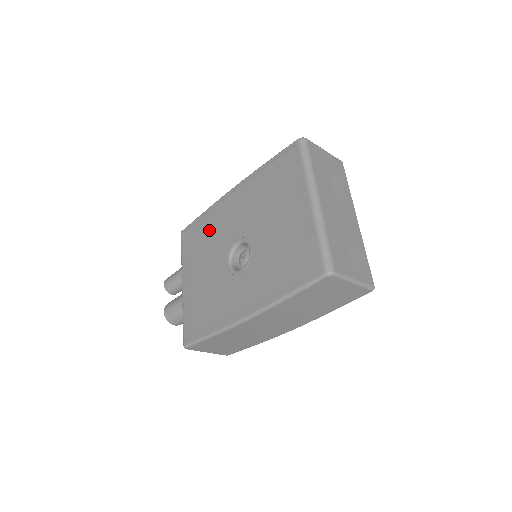
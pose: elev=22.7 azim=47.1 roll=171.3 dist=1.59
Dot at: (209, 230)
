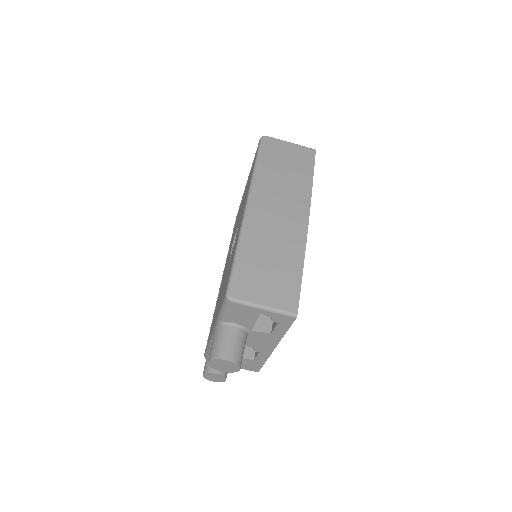
Dot at: occluded
